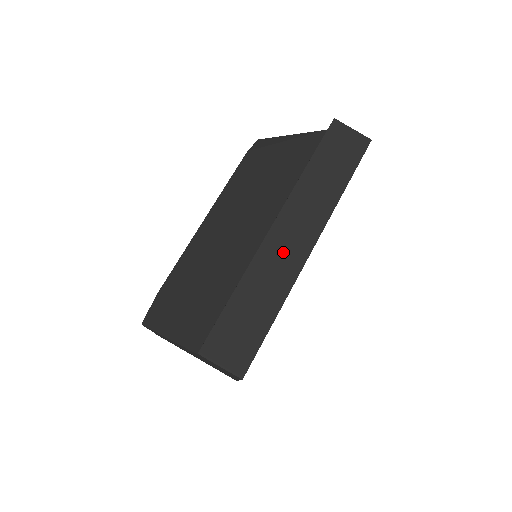
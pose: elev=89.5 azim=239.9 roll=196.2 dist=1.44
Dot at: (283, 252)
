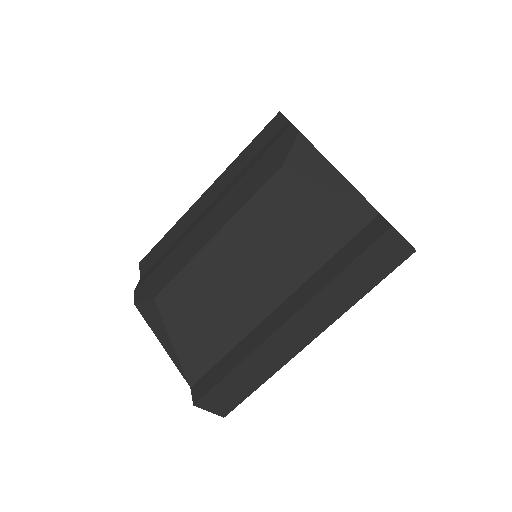
Dot at: (286, 343)
